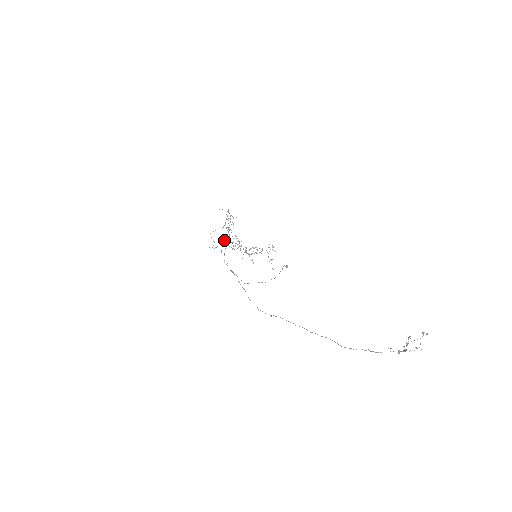
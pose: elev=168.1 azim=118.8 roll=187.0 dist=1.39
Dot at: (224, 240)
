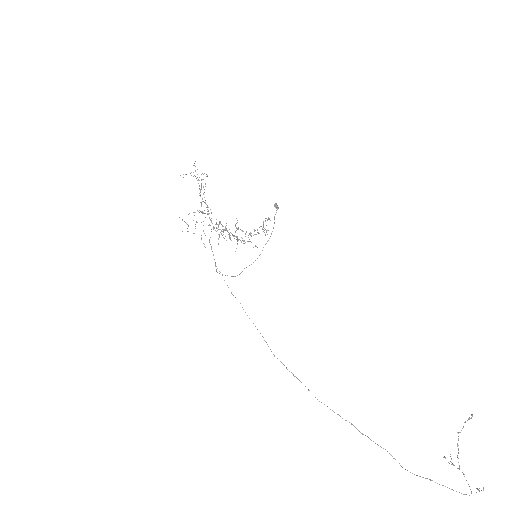
Dot at: occluded
